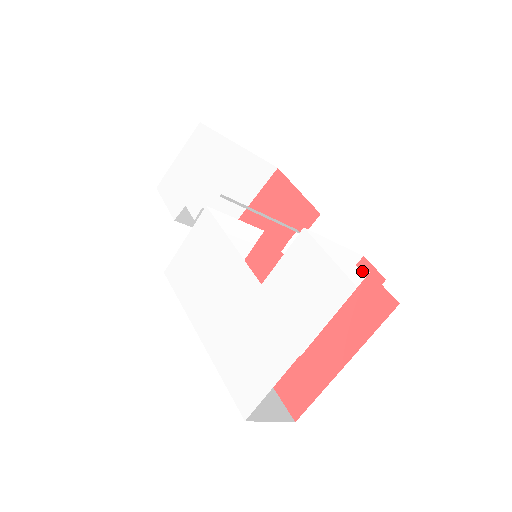
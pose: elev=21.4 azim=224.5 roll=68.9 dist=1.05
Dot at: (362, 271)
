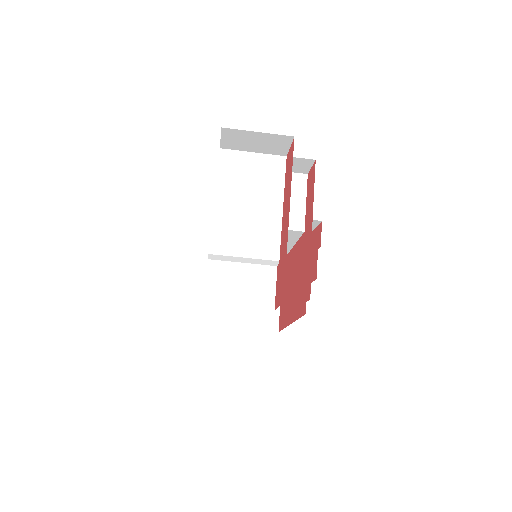
Dot at: (276, 157)
